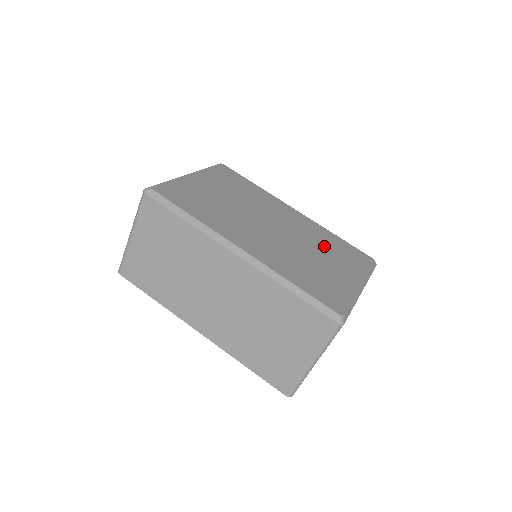
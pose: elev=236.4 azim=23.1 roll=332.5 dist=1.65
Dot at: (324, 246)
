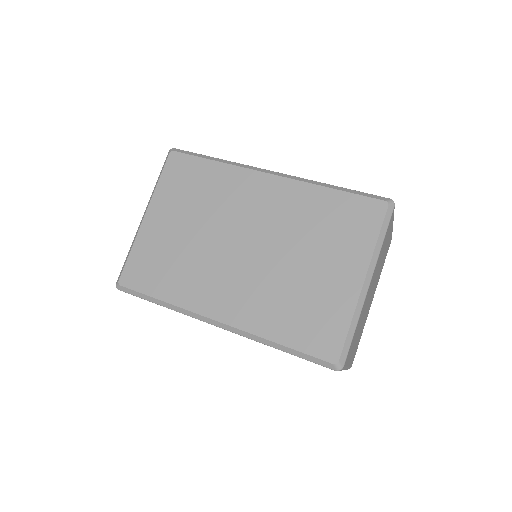
Dot at: (313, 232)
